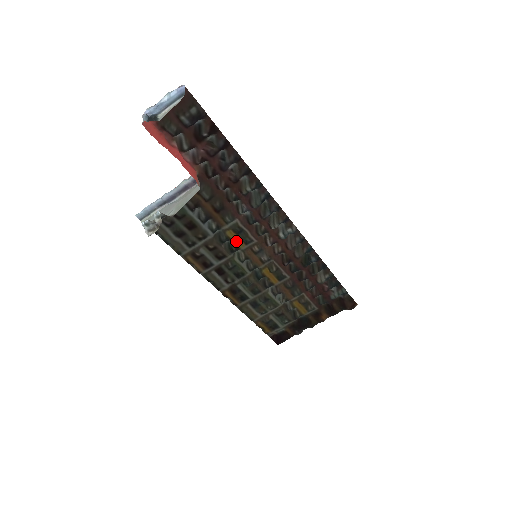
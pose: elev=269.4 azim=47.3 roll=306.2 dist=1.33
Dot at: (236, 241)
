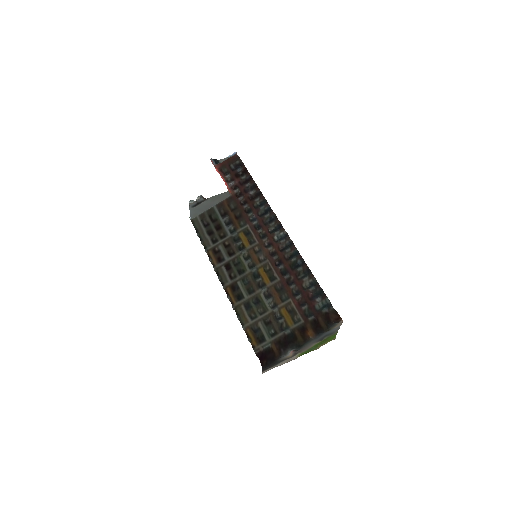
Dot at: (244, 241)
